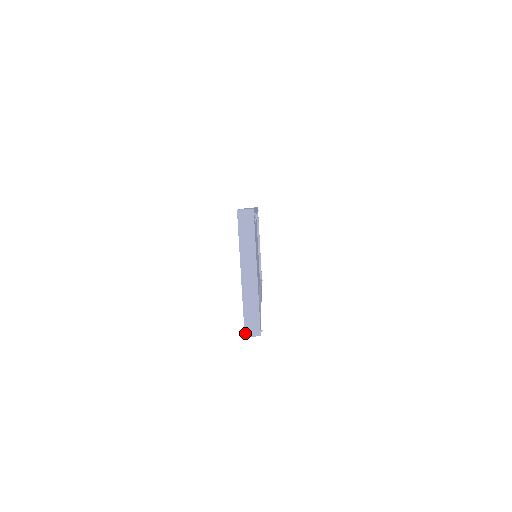
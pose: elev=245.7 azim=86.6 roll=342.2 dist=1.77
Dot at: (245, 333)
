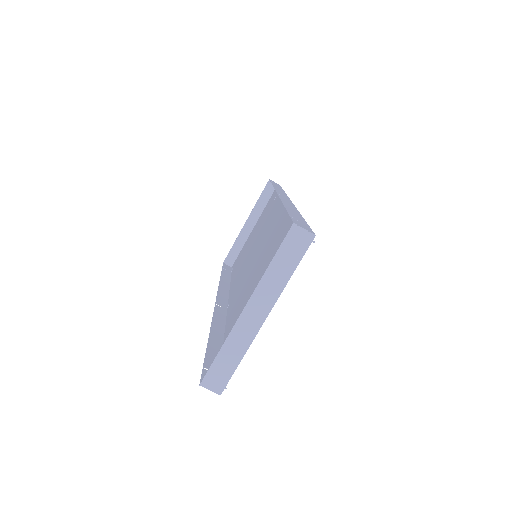
Dot at: (203, 381)
